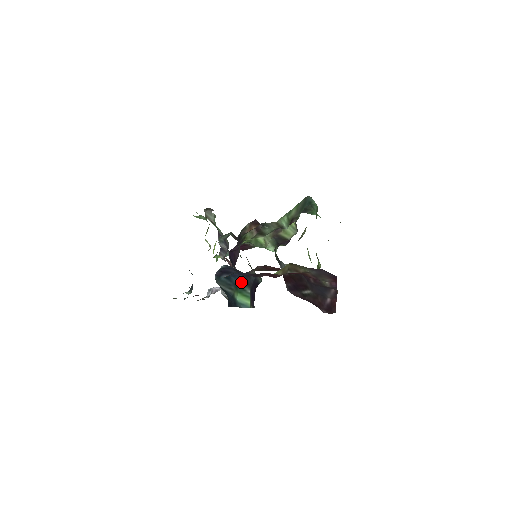
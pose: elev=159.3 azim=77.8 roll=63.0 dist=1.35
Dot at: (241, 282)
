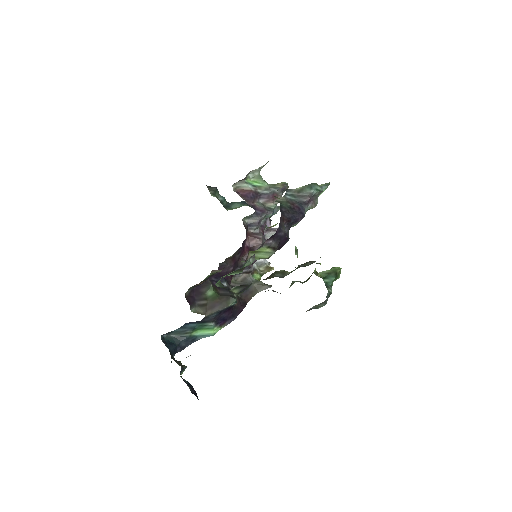
Dot at: (199, 323)
